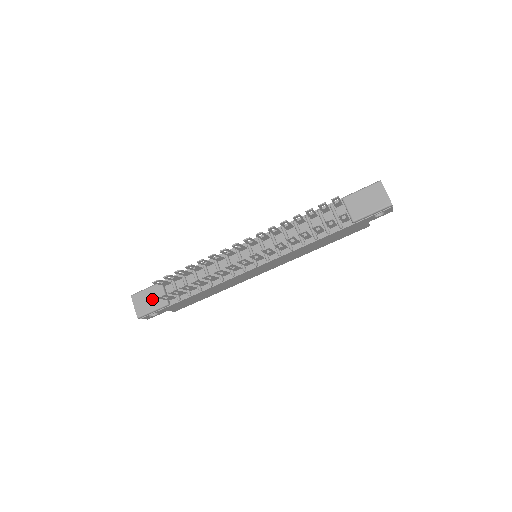
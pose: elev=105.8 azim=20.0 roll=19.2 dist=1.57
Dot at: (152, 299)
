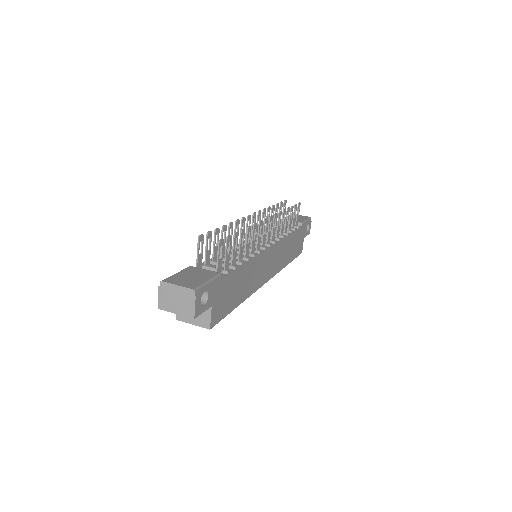
Dot at: (195, 275)
